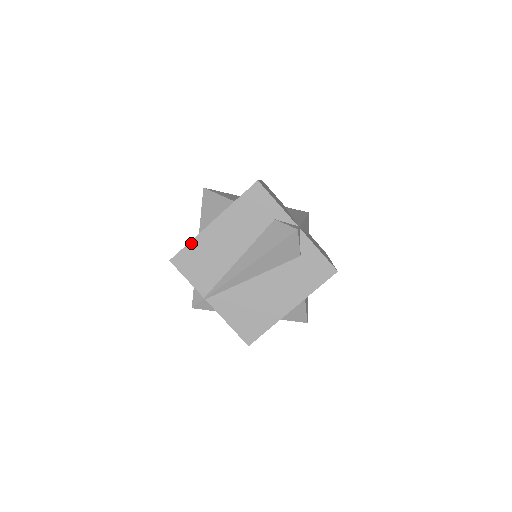
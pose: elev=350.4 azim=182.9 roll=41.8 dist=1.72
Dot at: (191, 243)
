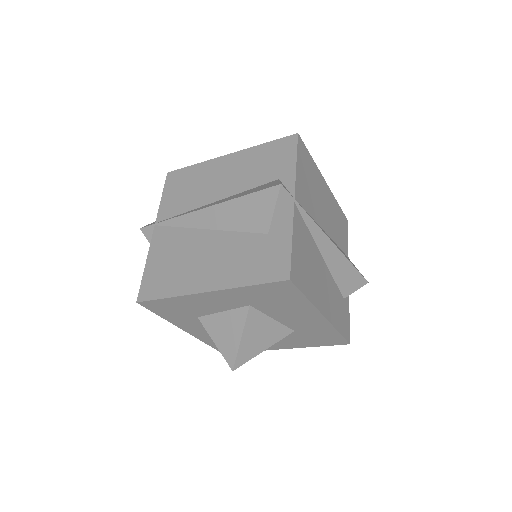
Dot at: (195, 166)
